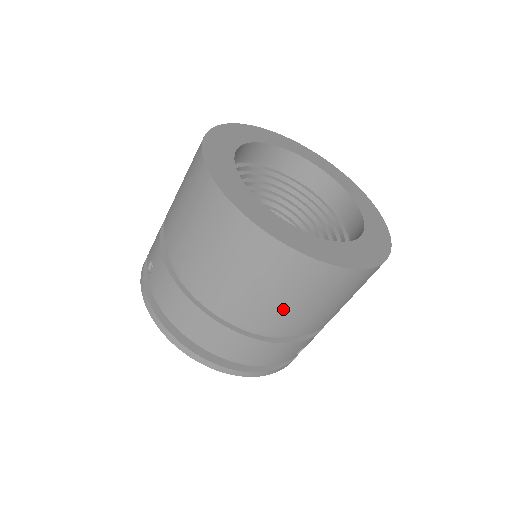
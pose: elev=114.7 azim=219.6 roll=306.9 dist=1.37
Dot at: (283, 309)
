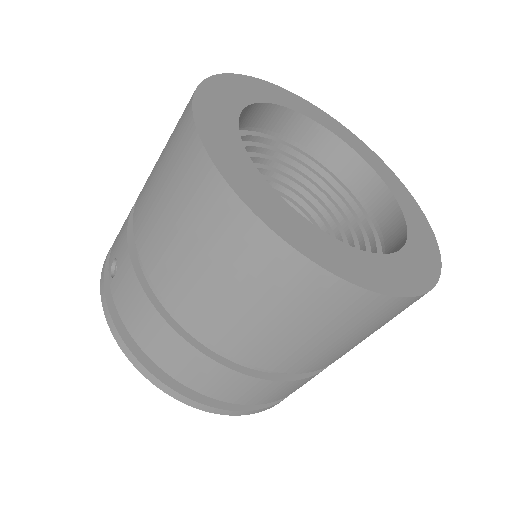
Dot at: (300, 345)
